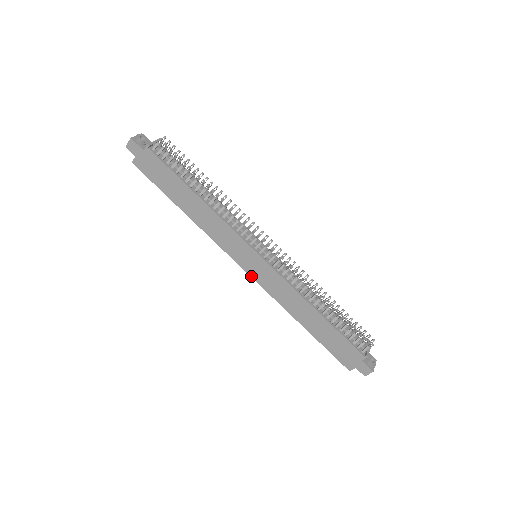
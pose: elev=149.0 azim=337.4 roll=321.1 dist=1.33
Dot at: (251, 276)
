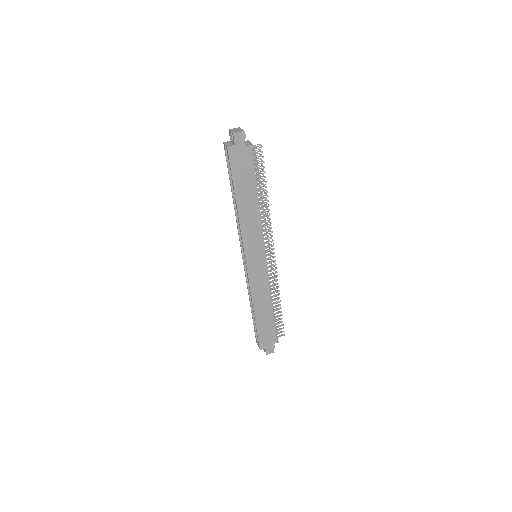
Dot at: (247, 269)
